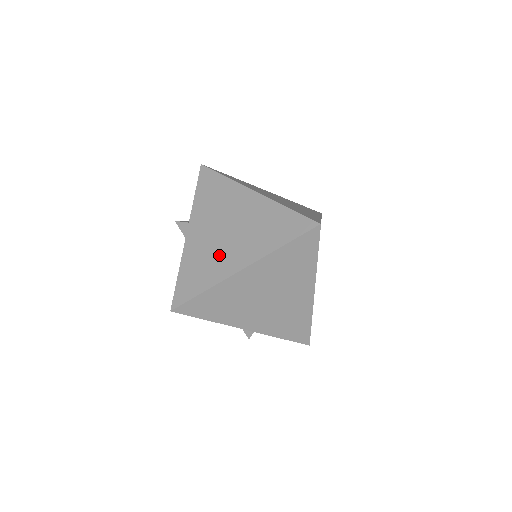
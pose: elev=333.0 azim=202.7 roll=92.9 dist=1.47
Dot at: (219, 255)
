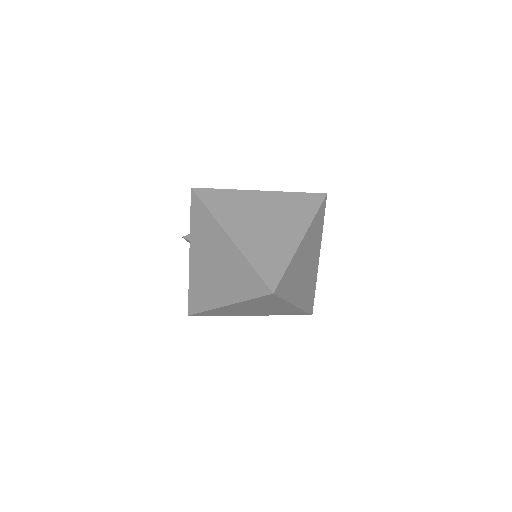
Dot at: (211, 286)
